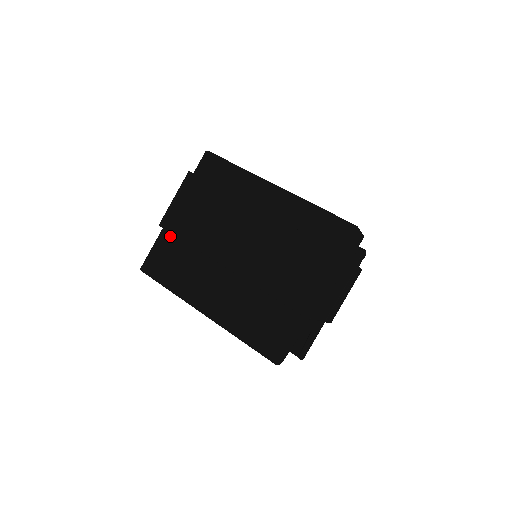
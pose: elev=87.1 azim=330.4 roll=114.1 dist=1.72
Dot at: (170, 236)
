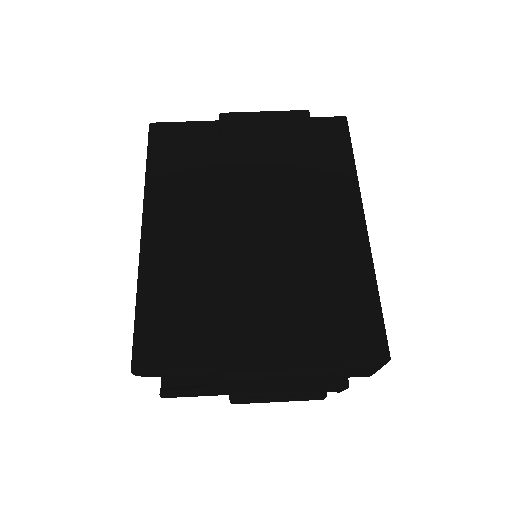
Dot at: (215, 134)
